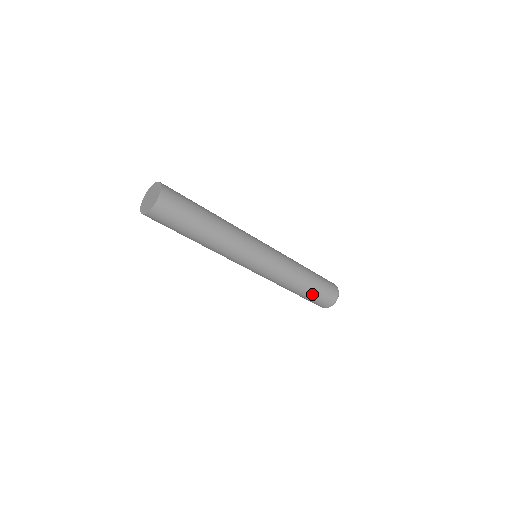
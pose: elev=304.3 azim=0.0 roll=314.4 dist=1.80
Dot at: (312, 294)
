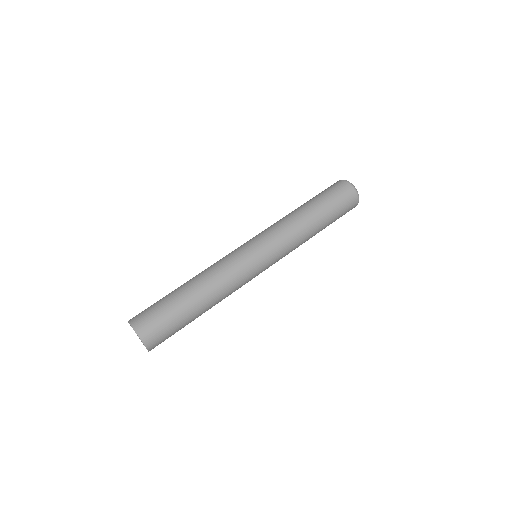
Dot at: (330, 214)
